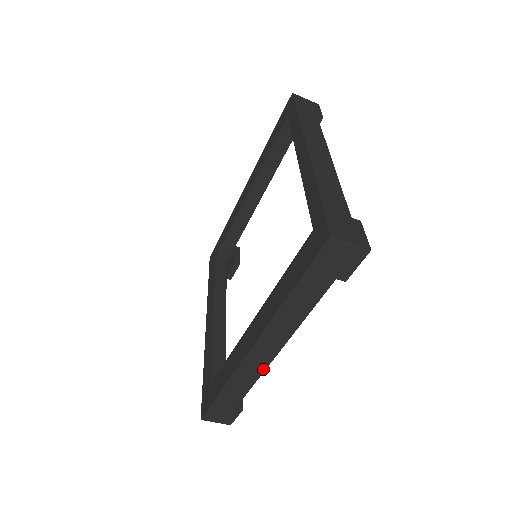
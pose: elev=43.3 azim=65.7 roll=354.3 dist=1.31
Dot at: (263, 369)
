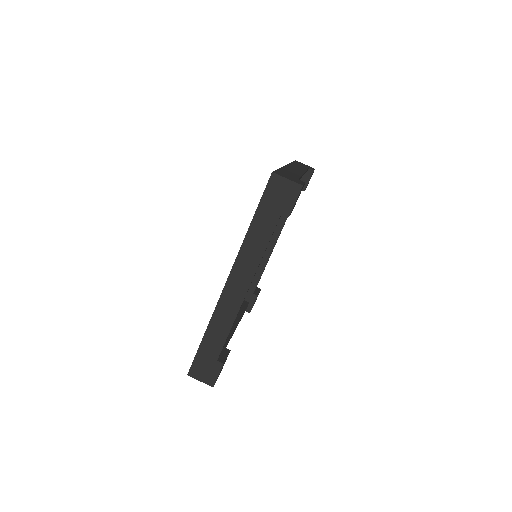
Dot at: occluded
